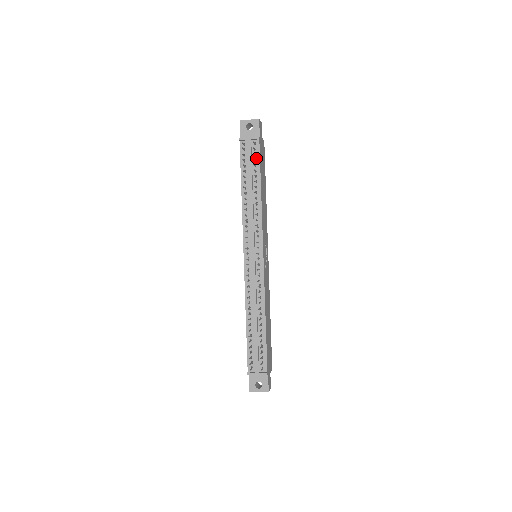
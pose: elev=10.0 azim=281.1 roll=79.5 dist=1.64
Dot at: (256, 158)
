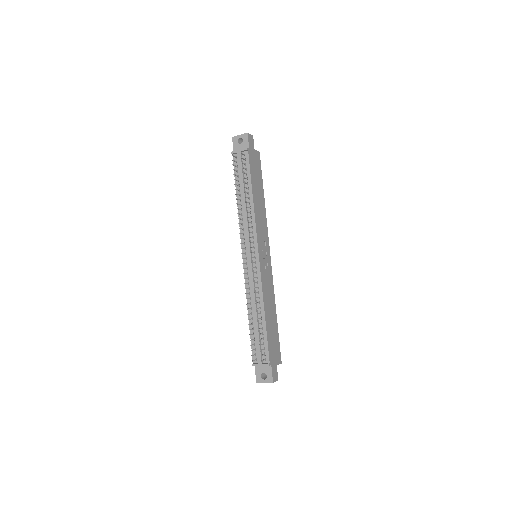
Dot at: (247, 167)
